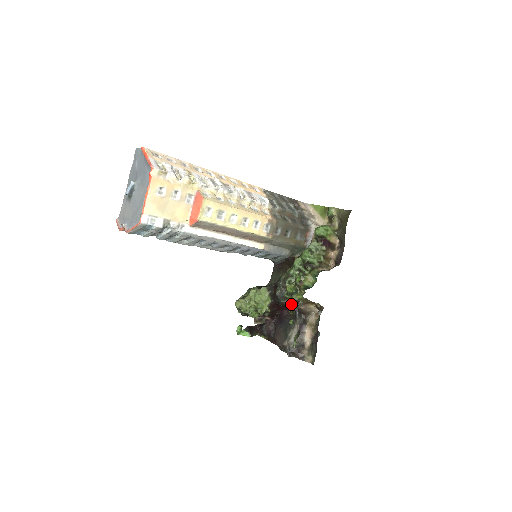
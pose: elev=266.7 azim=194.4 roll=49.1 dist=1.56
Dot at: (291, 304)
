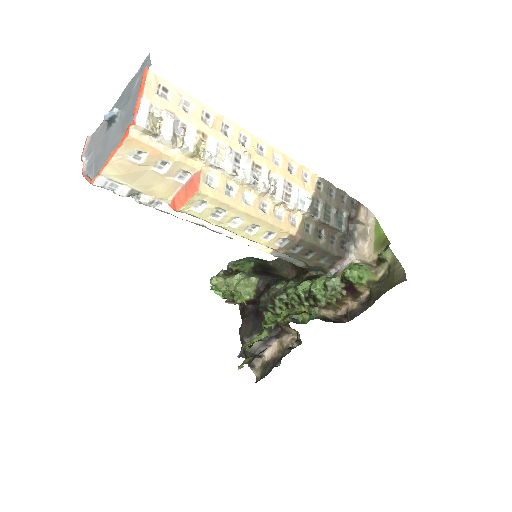
Dot at: (256, 338)
